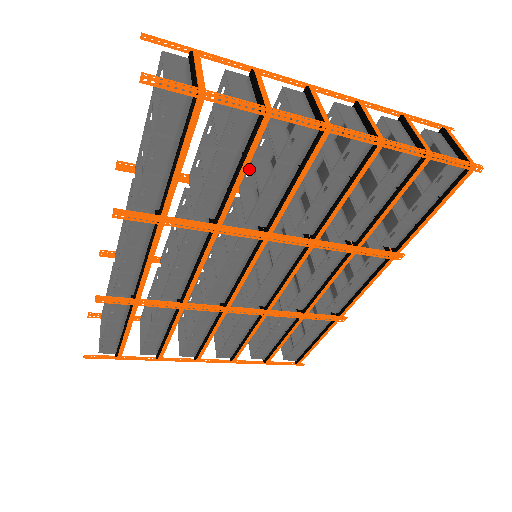
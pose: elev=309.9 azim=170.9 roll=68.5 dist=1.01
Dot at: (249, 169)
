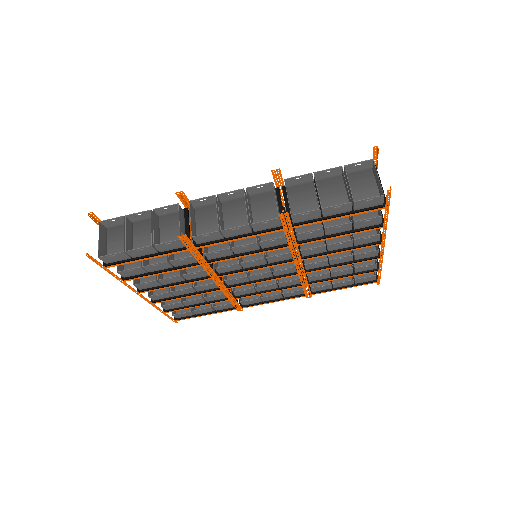
Dot at: occluded
